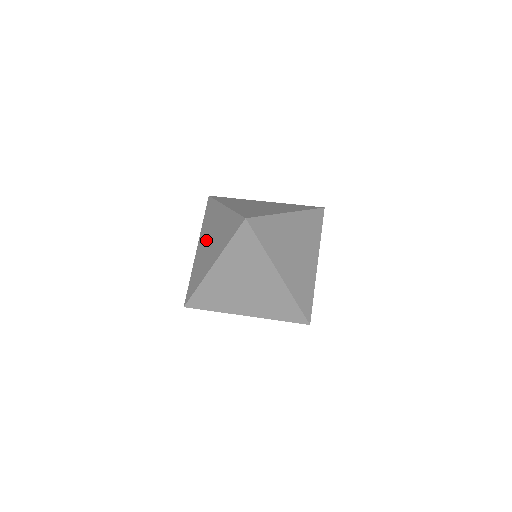
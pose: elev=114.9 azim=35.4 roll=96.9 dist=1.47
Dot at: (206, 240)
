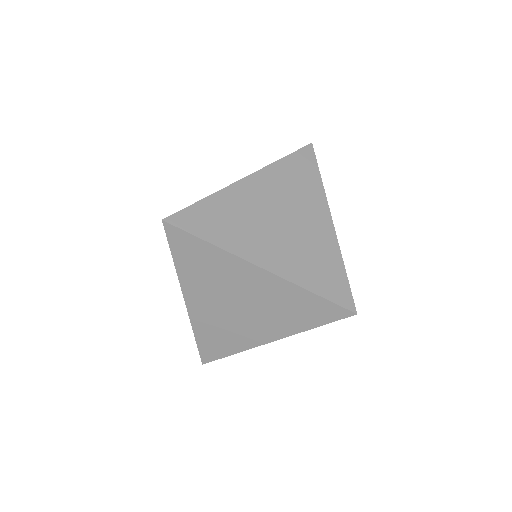
Dot at: occluded
